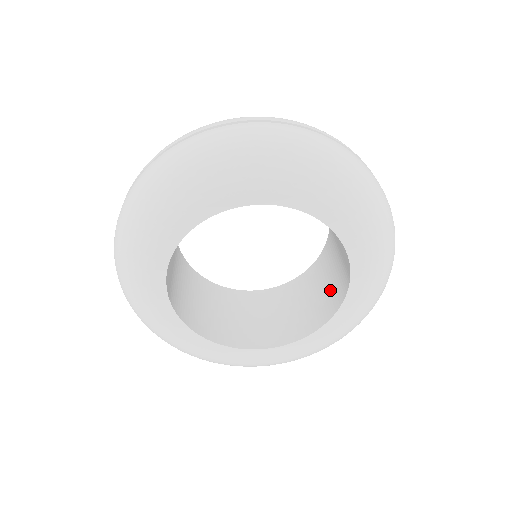
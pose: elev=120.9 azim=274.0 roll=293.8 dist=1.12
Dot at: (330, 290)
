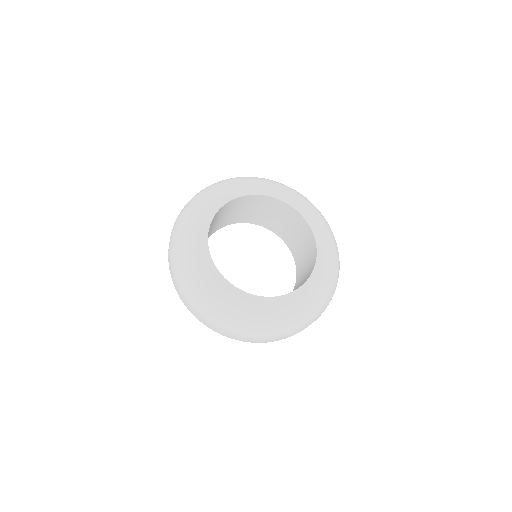
Dot at: (308, 268)
